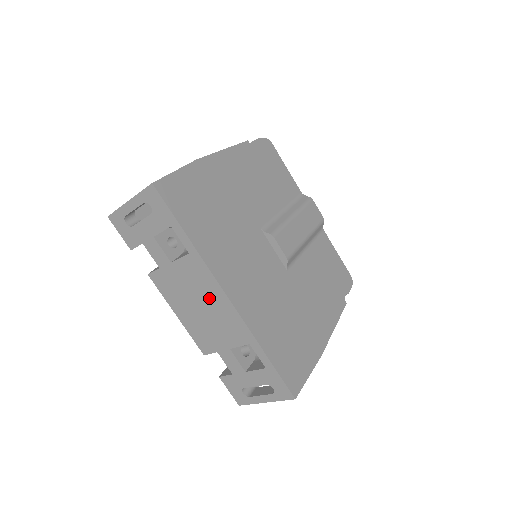
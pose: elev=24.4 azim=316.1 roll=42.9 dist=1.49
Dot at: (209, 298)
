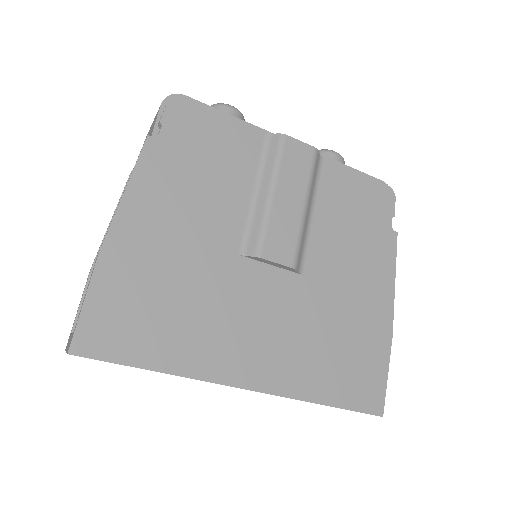
Dot at: occluded
